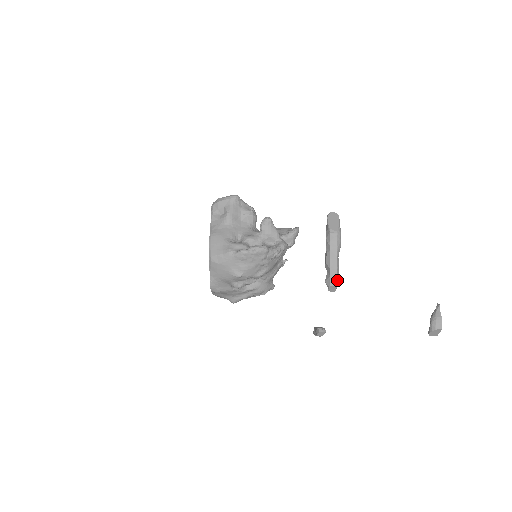
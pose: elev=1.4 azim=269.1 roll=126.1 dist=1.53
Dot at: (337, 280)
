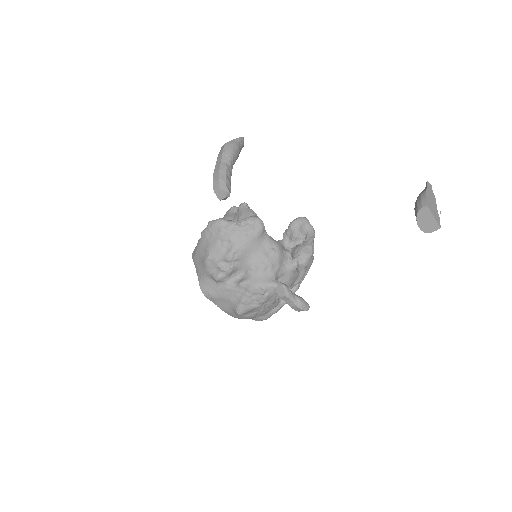
Dot at: (221, 182)
